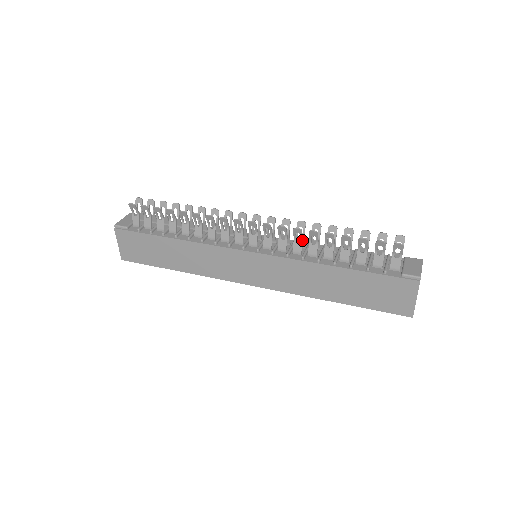
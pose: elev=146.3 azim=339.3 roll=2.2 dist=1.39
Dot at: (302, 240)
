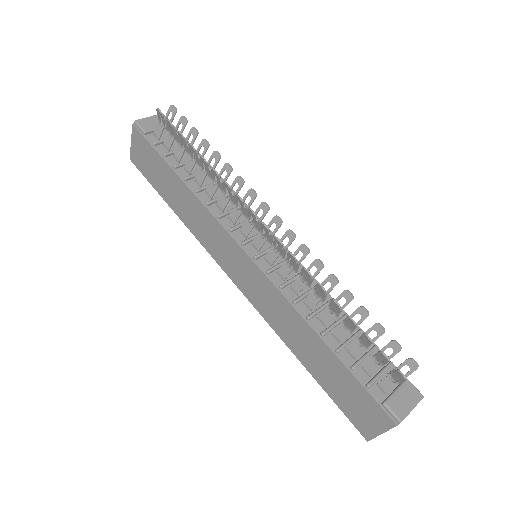
Dot at: (307, 283)
